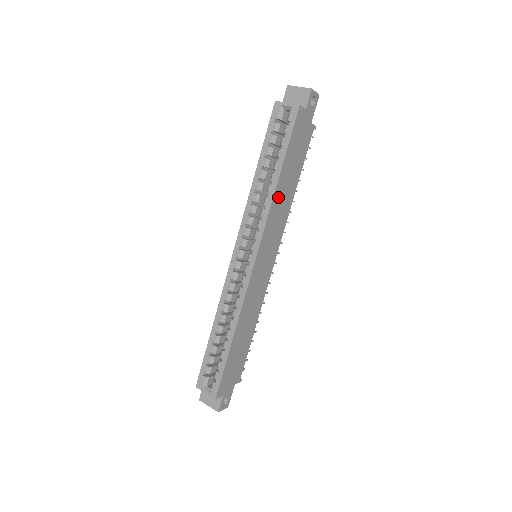
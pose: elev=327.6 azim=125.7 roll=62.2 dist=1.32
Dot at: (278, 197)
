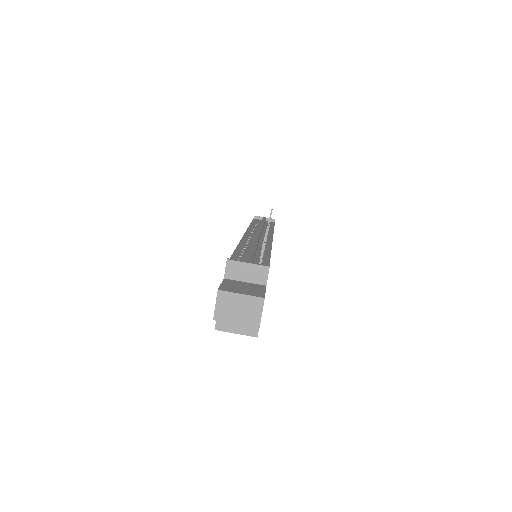
Dot at: occluded
